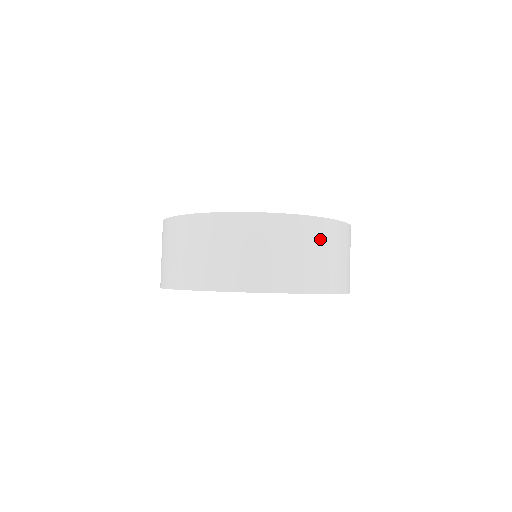
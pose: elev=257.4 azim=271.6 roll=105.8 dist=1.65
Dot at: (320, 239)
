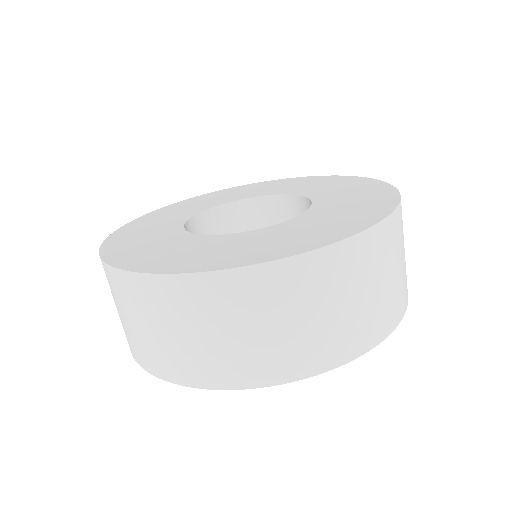
Dot at: (376, 261)
